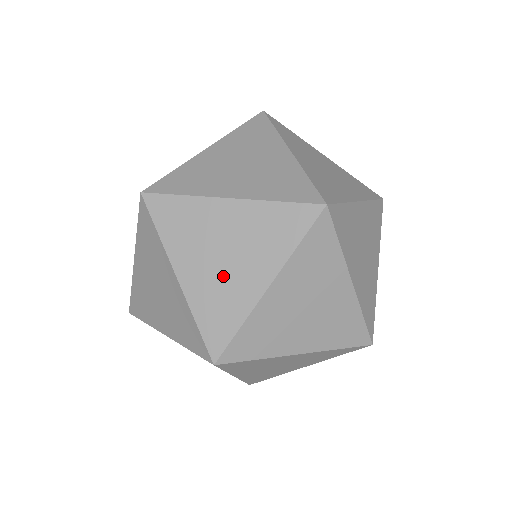
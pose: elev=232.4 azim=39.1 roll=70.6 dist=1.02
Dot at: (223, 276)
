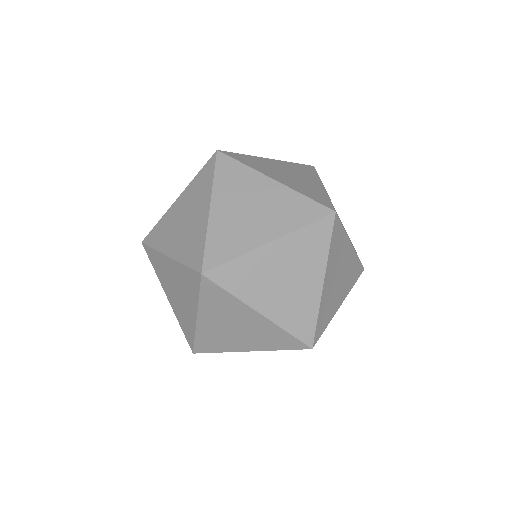
Dot at: (243, 221)
